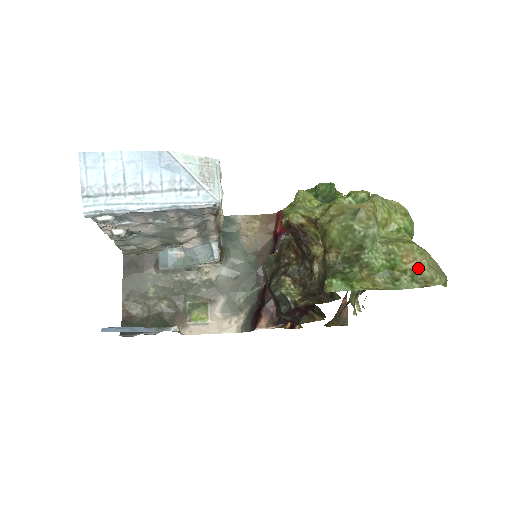
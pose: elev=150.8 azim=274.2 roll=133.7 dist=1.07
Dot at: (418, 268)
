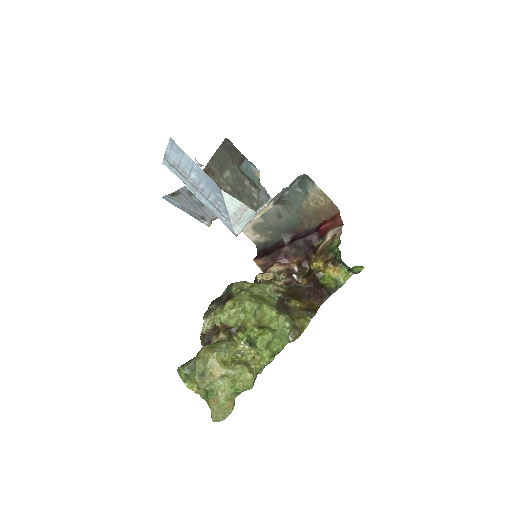
Dot at: (211, 409)
